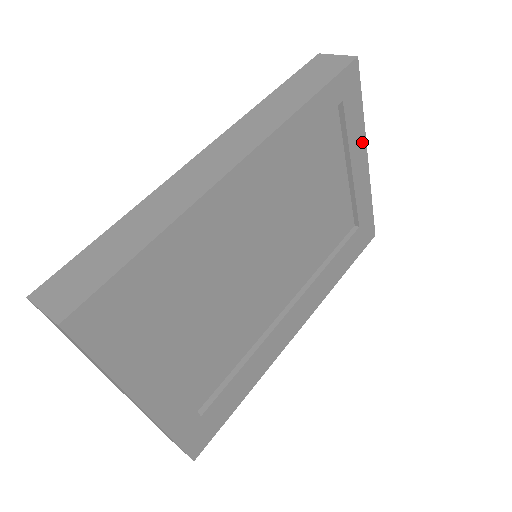
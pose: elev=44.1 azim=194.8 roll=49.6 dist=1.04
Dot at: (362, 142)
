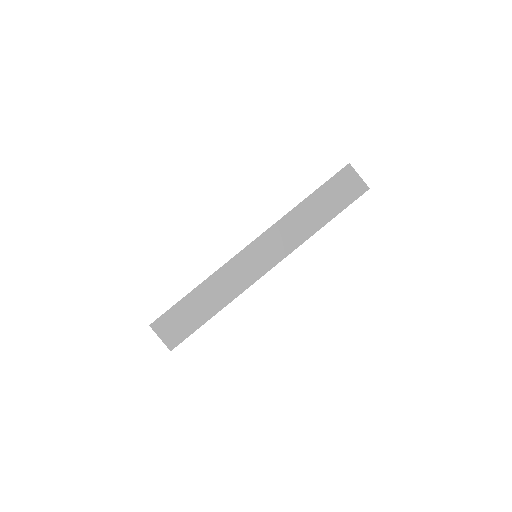
Dot at: occluded
